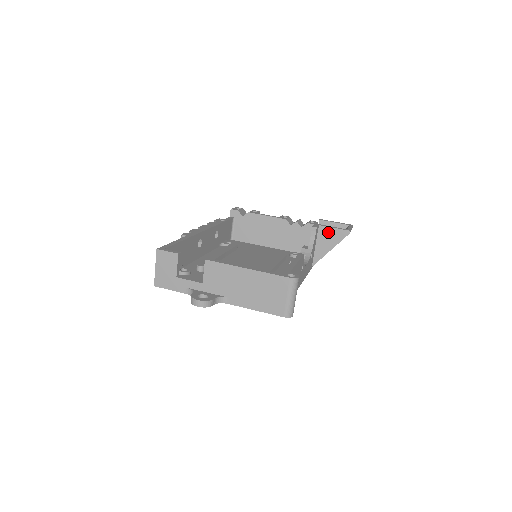
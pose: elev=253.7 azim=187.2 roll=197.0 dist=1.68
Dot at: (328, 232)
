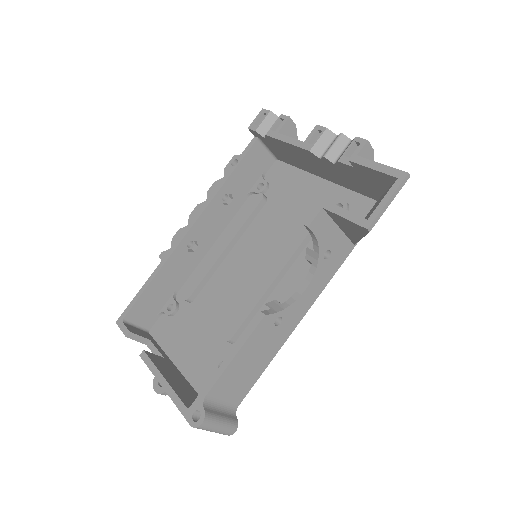
Dot at: (340, 219)
